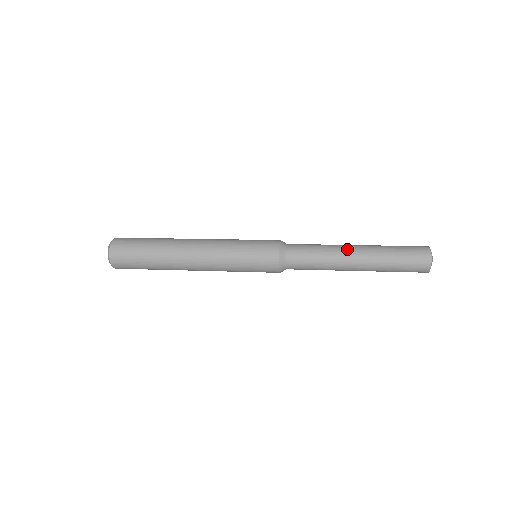
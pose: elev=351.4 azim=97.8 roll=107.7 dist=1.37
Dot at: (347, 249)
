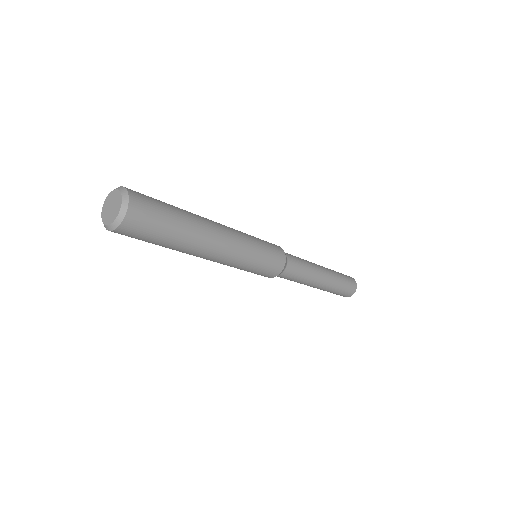
Dot at: occluded
